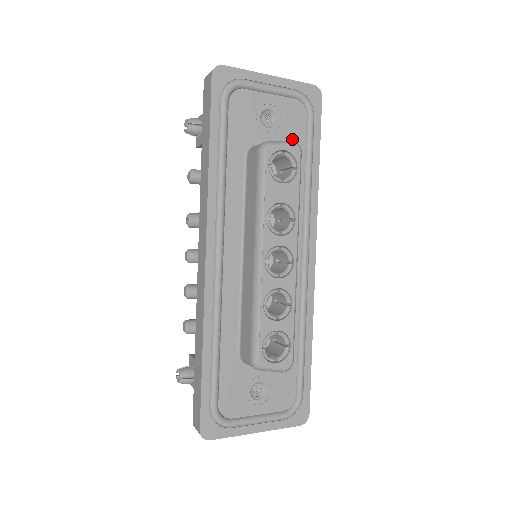
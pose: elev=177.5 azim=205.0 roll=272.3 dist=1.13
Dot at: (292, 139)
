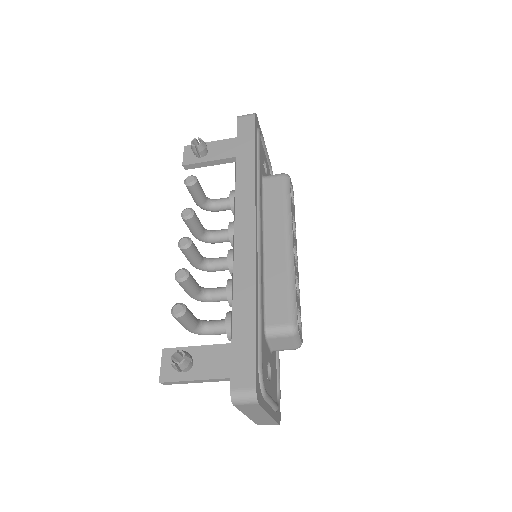
Dot at: occluded
